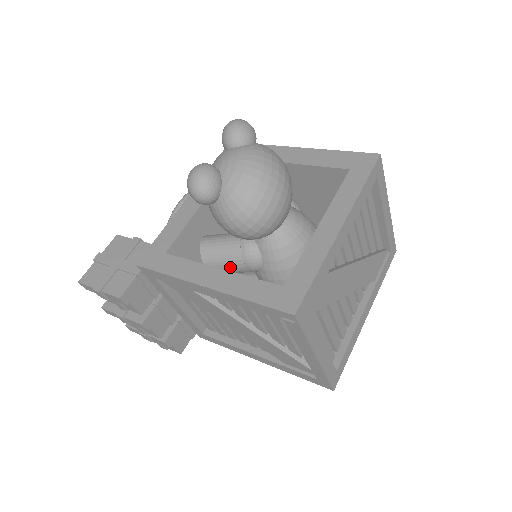
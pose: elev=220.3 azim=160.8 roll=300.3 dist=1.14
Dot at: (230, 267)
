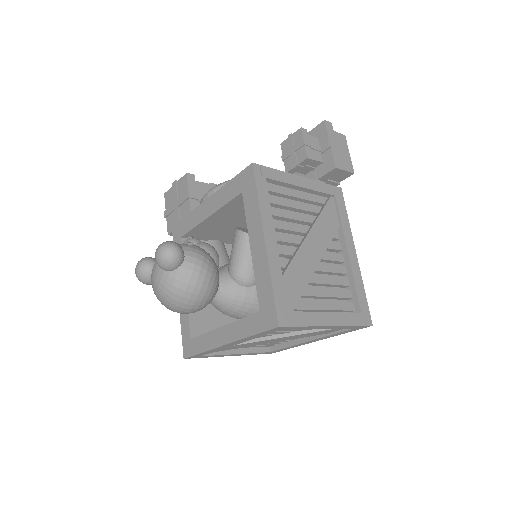
Dot at: occluded
